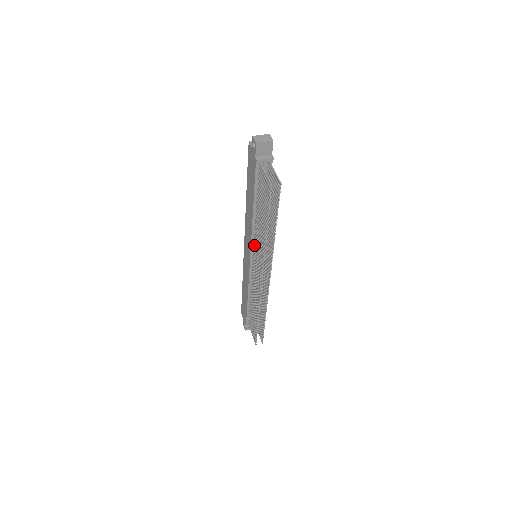
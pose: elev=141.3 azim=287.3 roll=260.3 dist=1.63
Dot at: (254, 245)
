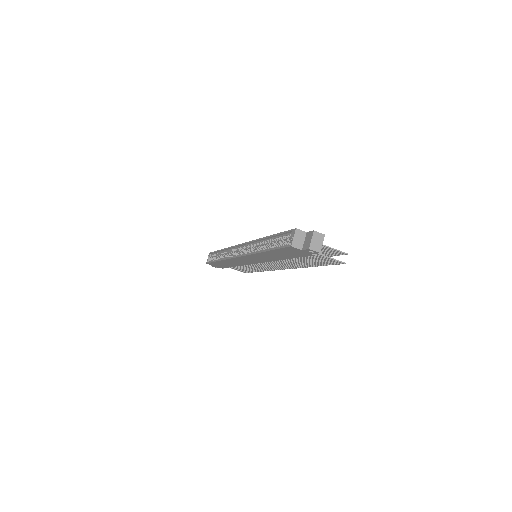
Dot at: occluded
